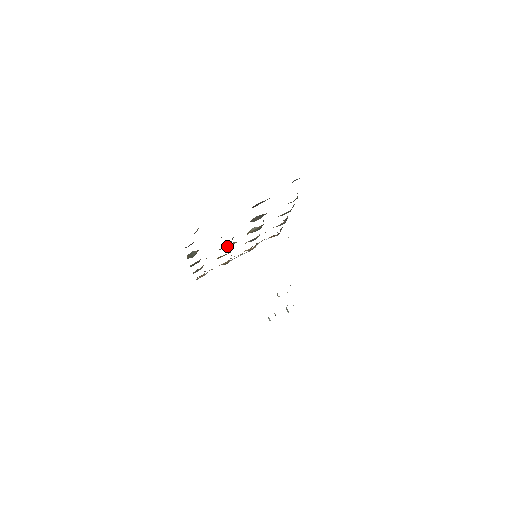
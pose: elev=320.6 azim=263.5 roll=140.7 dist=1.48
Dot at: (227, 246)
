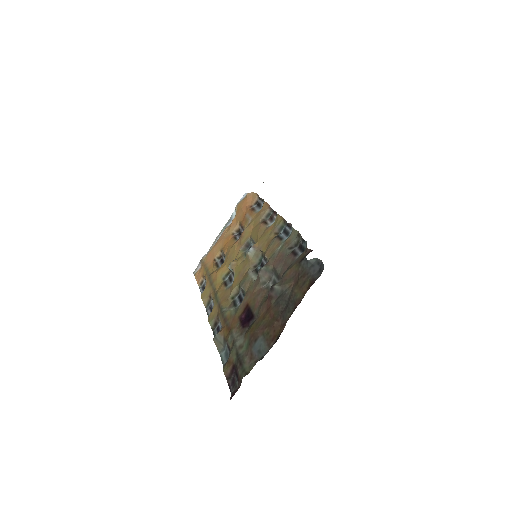
Dot at: (237, 292)
